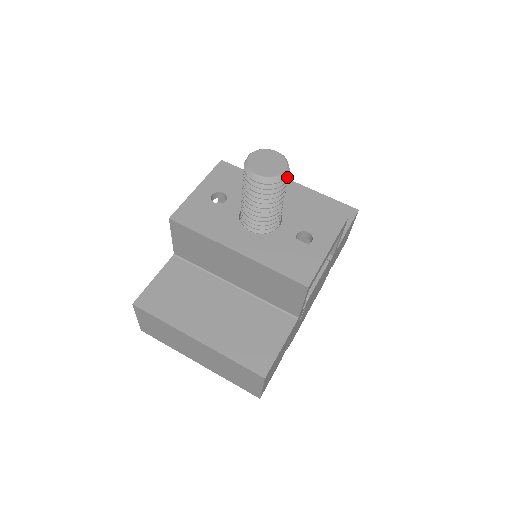
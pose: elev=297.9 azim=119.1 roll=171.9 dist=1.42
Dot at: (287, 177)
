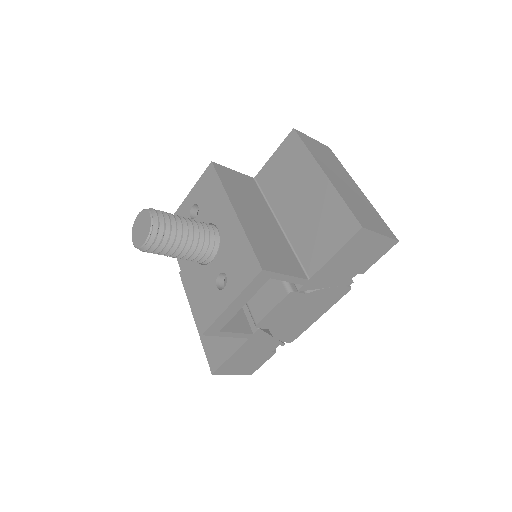
Dot at: (159, 242)
